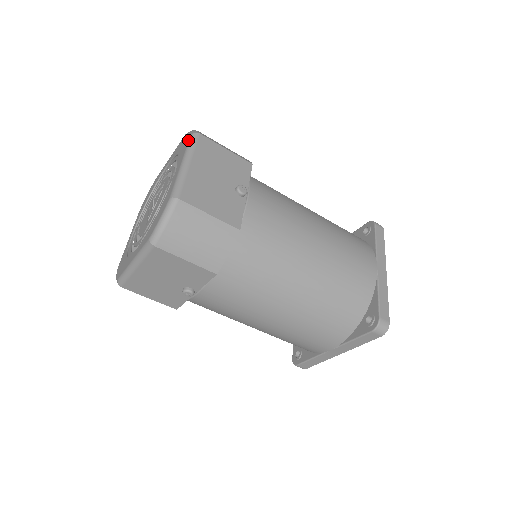
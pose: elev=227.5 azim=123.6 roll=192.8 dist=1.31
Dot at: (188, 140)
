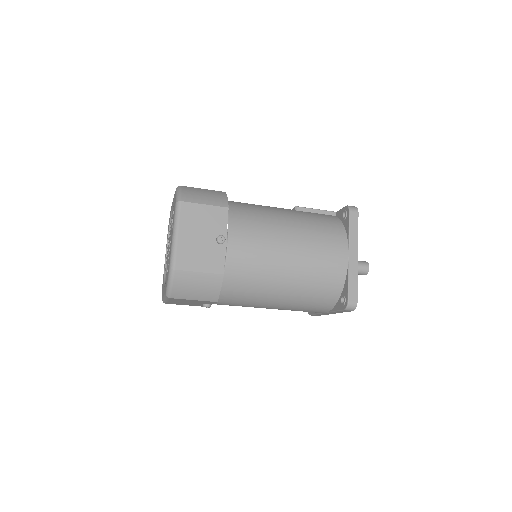
Dot at: occluded
